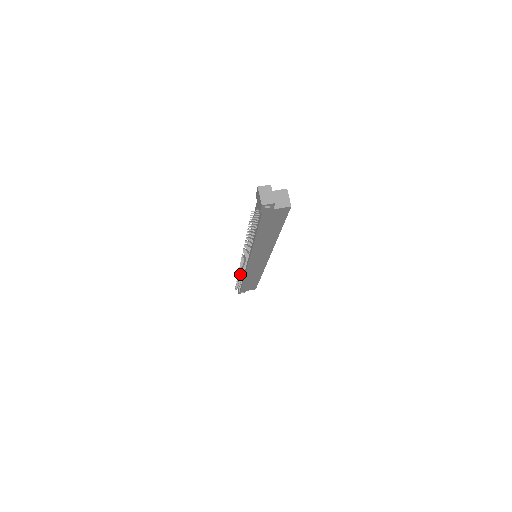
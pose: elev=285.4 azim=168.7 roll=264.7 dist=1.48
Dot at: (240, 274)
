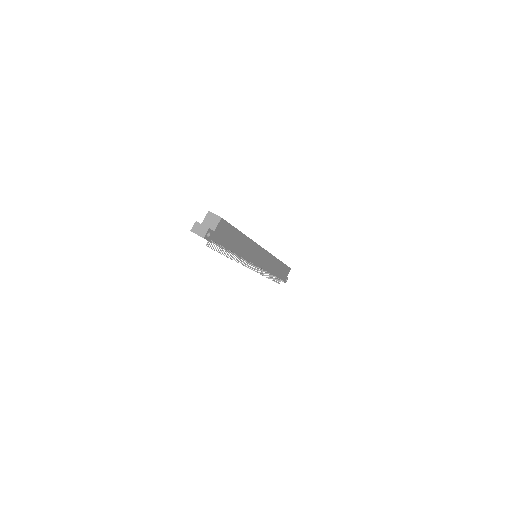
Dot at: (265, 275)
